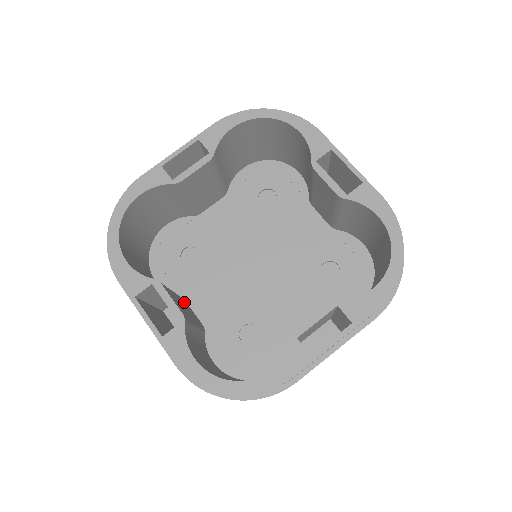
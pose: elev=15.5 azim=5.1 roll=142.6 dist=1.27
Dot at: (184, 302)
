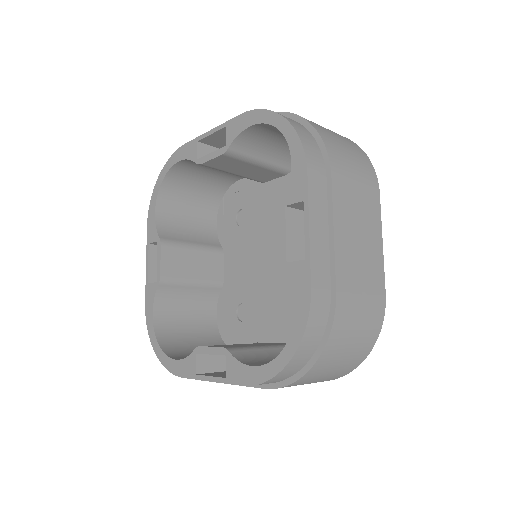
Dot at: (212, 257)
